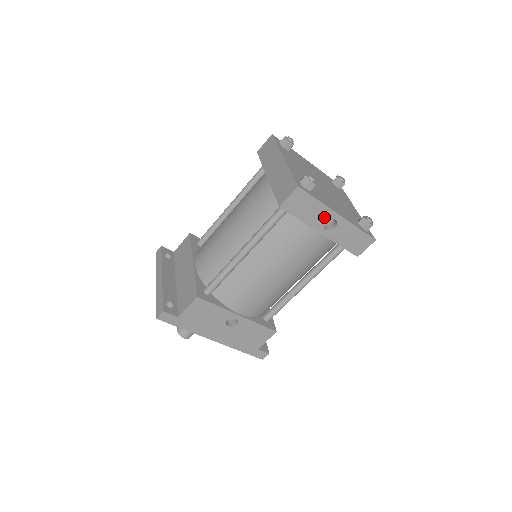
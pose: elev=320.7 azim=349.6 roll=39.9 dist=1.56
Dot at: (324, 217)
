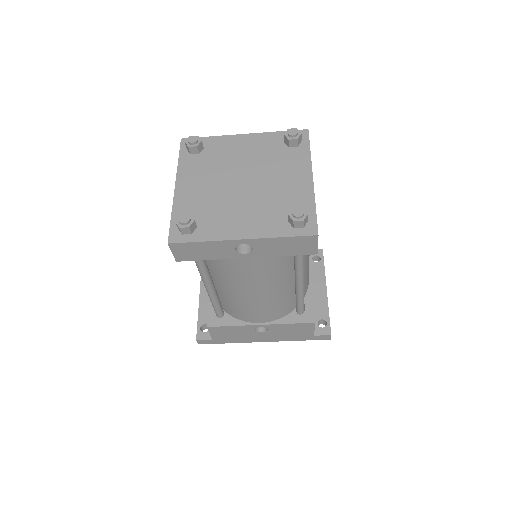
Dot at: (229, 248)
